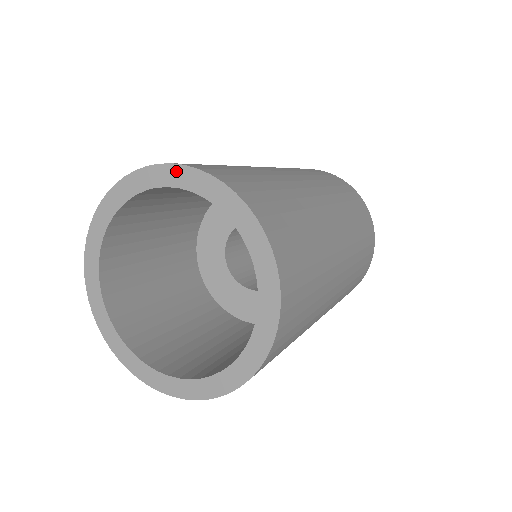
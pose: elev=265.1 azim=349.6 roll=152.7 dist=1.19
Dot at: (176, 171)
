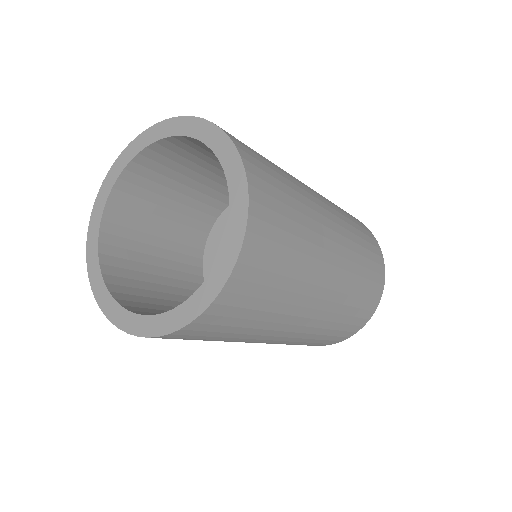
Dot at: (227, 145)
